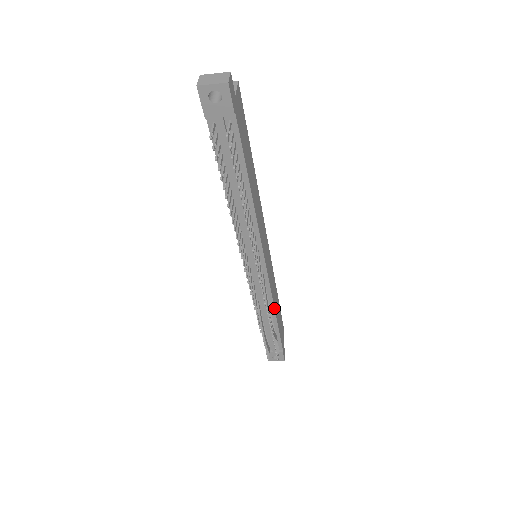
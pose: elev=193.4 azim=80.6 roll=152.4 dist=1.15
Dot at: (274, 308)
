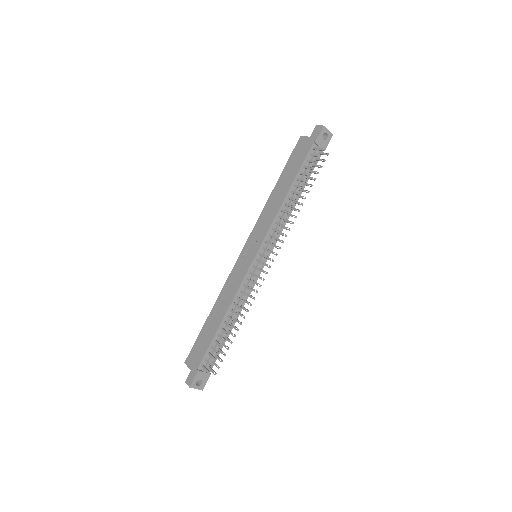
Dot at: occluded
